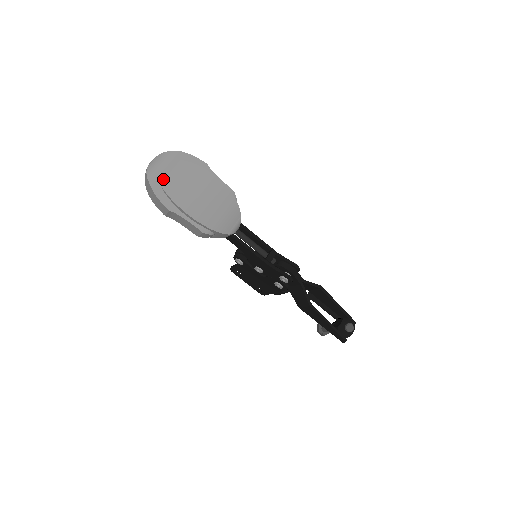
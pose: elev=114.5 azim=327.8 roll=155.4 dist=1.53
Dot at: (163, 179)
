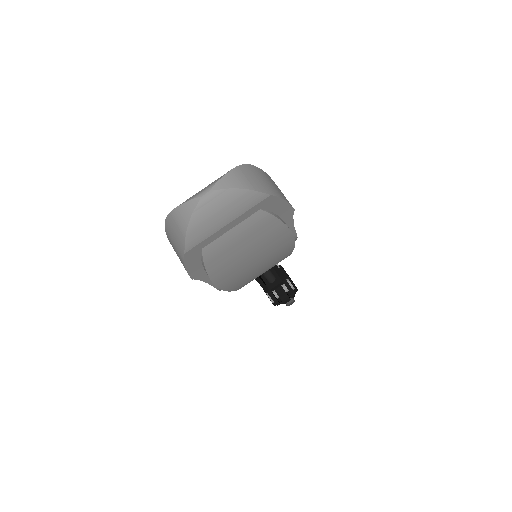
Dot at: (212, 241)
